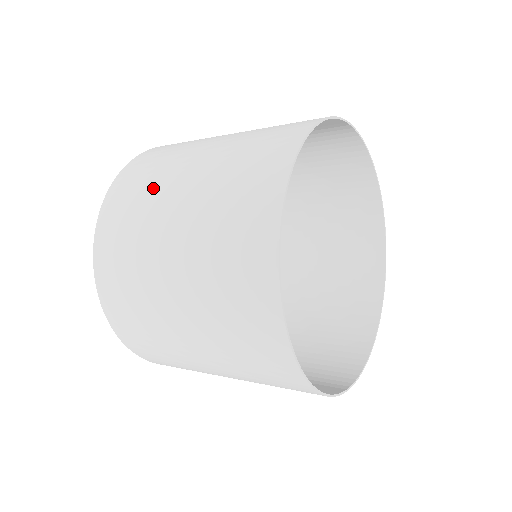
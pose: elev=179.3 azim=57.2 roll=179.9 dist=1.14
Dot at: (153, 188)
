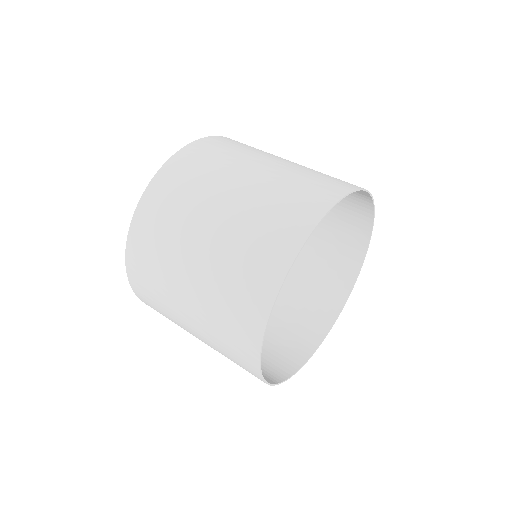
Dot at: (167, 256)
